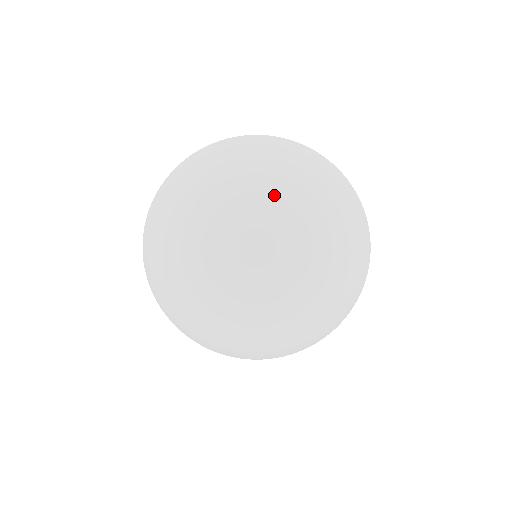
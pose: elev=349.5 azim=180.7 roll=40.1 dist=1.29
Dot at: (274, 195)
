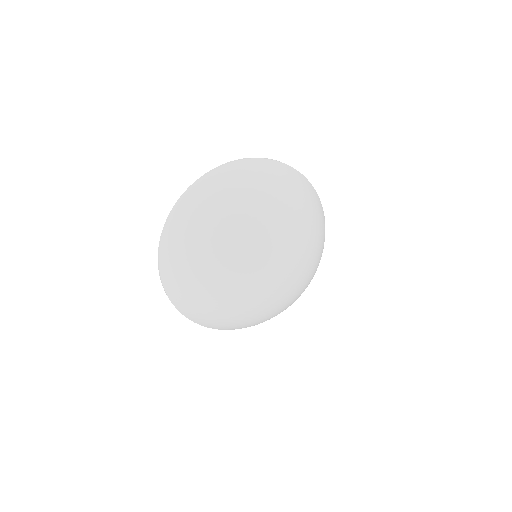
Dot at: (240, 228)
